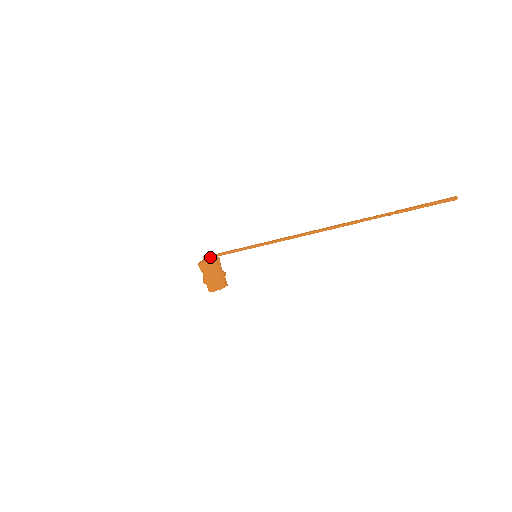
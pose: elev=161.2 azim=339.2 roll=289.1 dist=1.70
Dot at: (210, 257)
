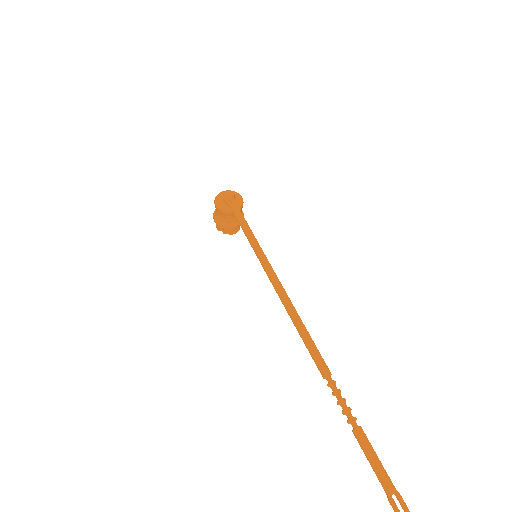
Dot at: (227, 203)
